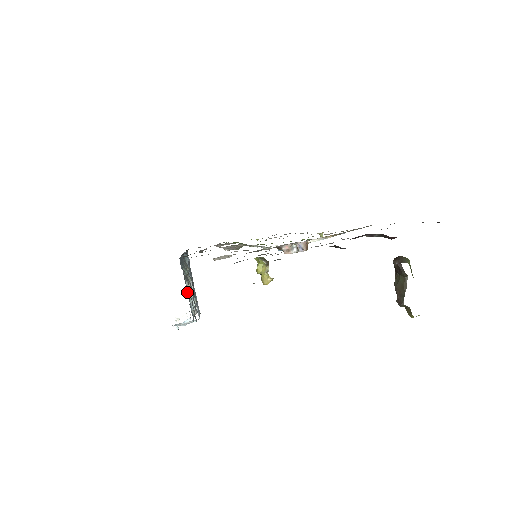
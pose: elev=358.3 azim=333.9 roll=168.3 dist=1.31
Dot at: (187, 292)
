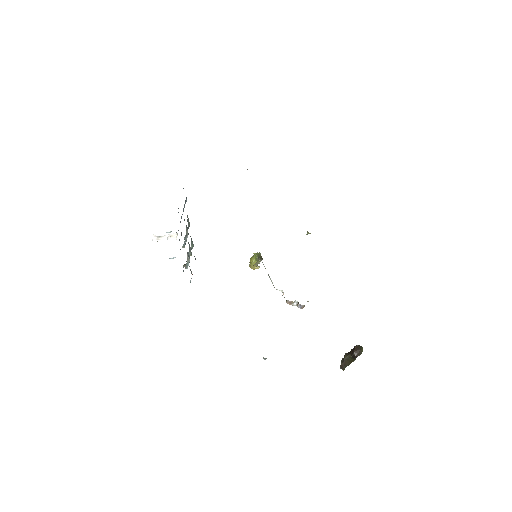
Dot at: occluded
